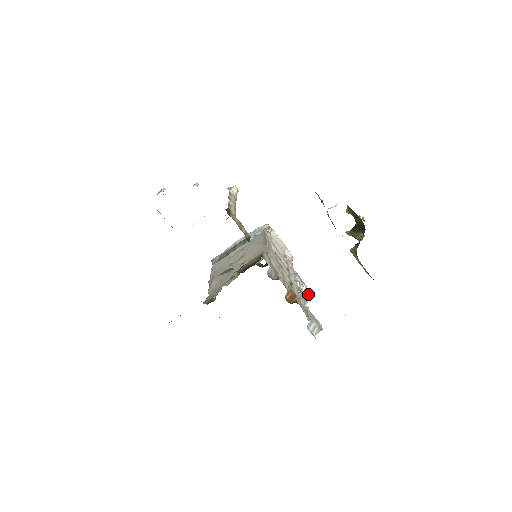
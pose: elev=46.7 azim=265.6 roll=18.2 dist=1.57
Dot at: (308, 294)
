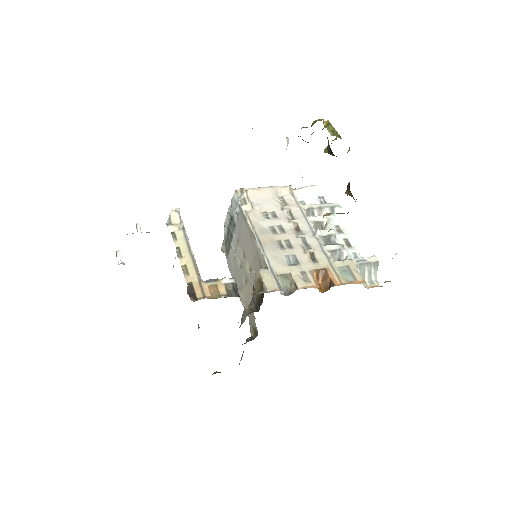
Dot at: (336, 212)
